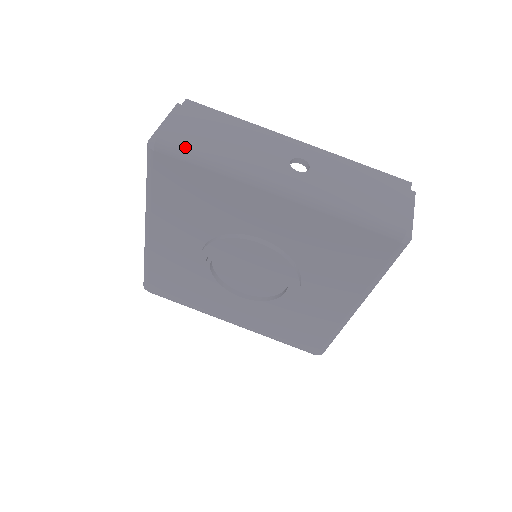
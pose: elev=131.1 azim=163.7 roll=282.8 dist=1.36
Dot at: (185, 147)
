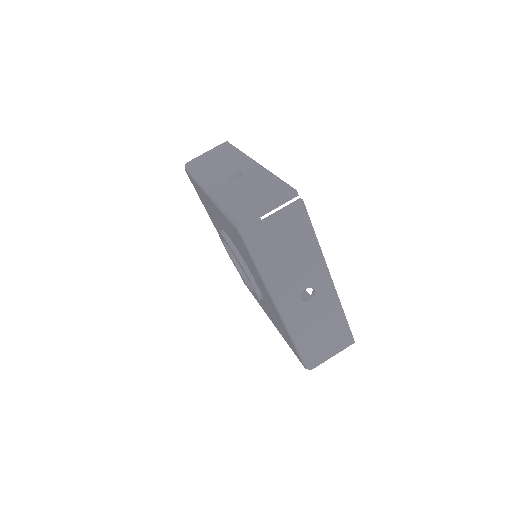
Dot at: (192, 167)
